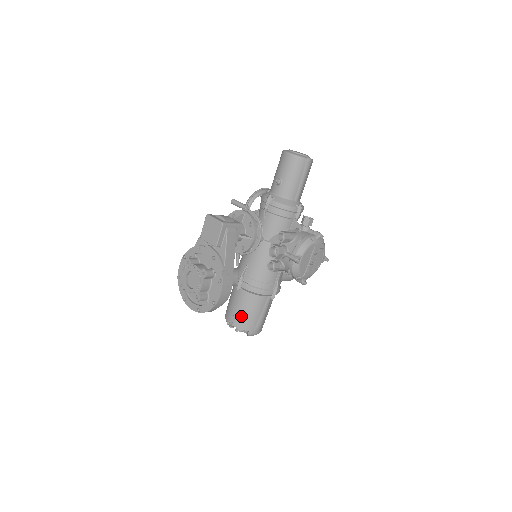
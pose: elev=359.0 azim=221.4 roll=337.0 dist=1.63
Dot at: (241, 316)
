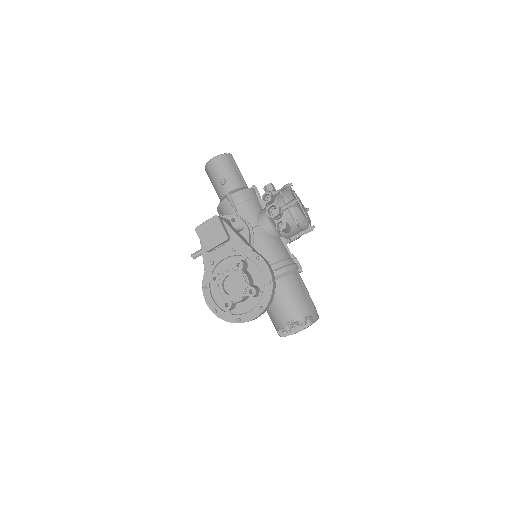
Dot at: (294, 305)
